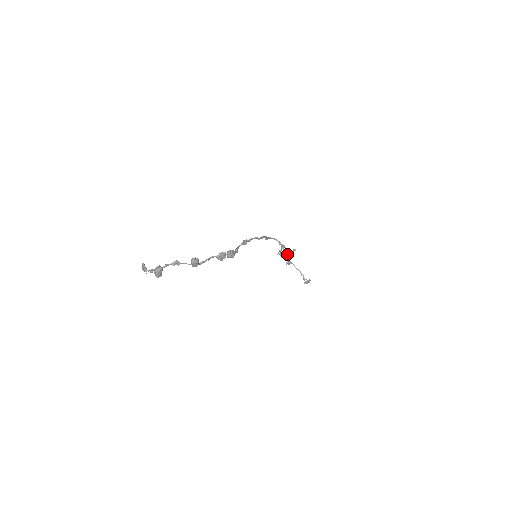
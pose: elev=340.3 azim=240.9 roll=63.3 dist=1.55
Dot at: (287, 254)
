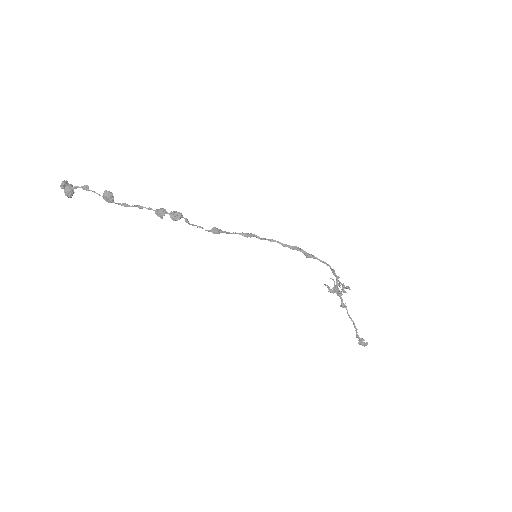
Dot at: (337, 289)
